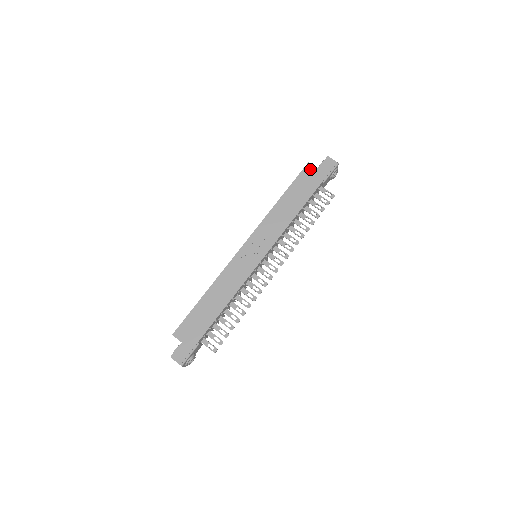
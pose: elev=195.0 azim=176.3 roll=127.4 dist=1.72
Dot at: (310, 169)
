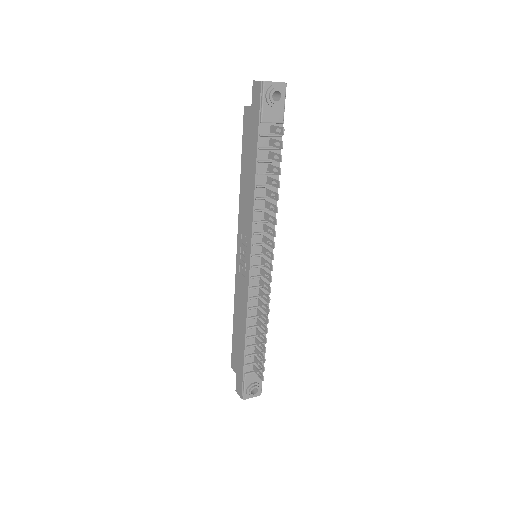
Dot at: (247, 115)
